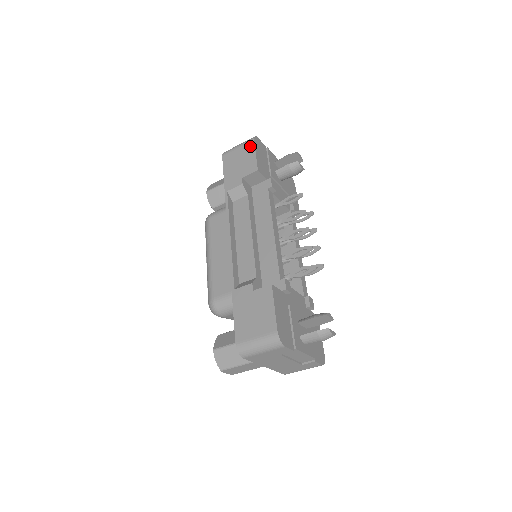
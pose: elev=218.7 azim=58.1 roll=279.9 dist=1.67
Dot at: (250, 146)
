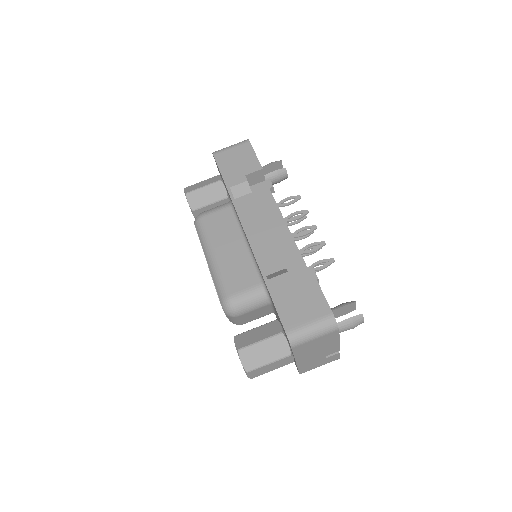
Dot at: (247, 147)
